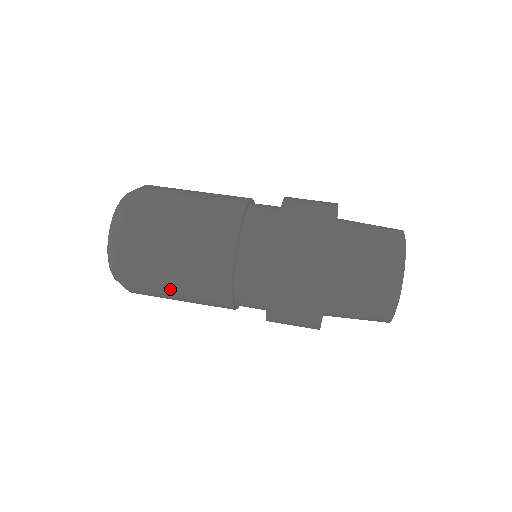
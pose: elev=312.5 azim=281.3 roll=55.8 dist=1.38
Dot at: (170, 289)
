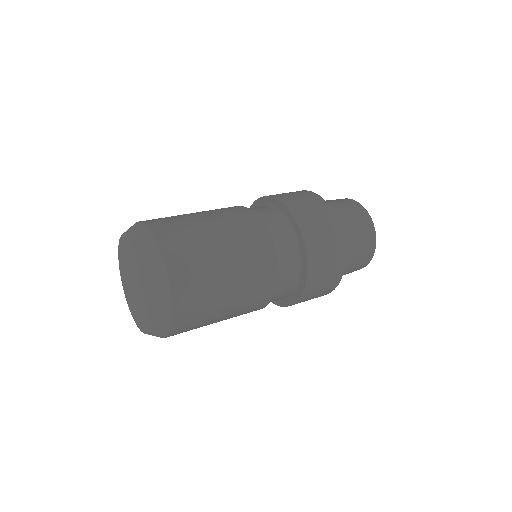
Dot at: (212, 244)
